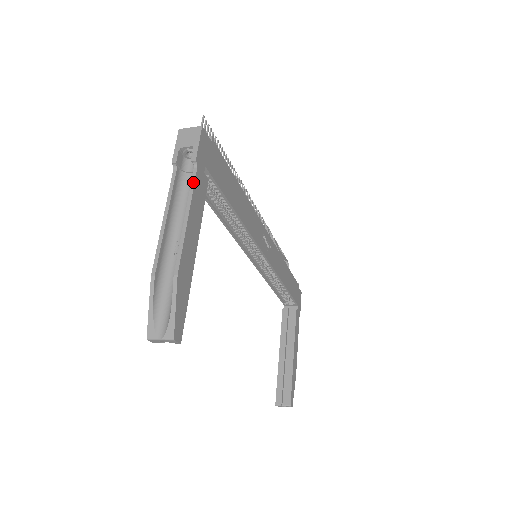
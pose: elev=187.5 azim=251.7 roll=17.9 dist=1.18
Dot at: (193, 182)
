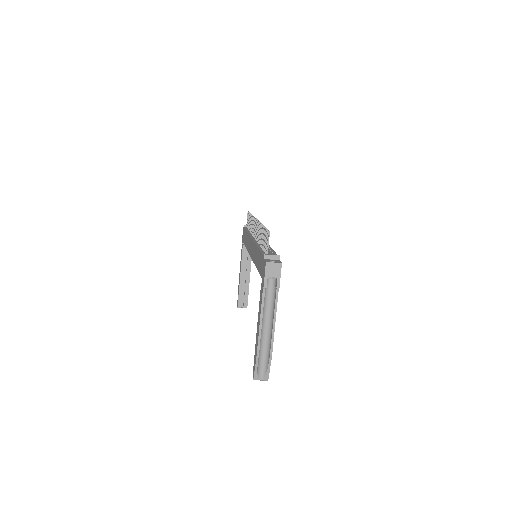
Dot at: (277, 300)
